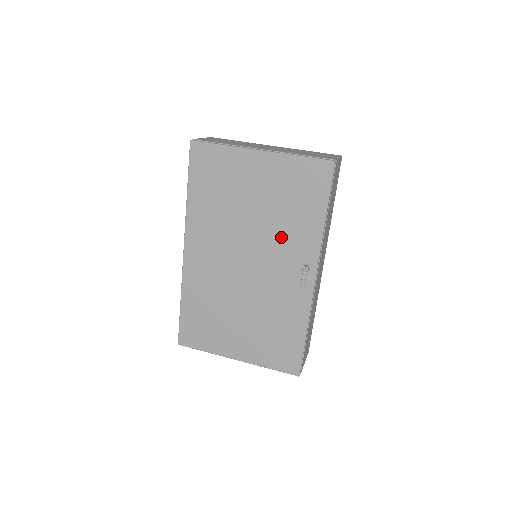
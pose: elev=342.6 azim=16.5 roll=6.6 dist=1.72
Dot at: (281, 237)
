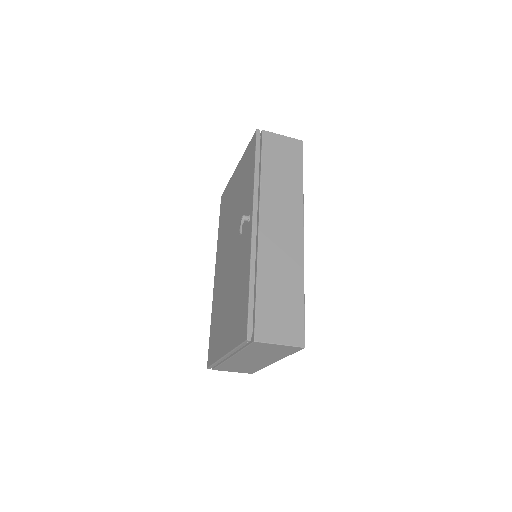
Dot at: (241, 211)
